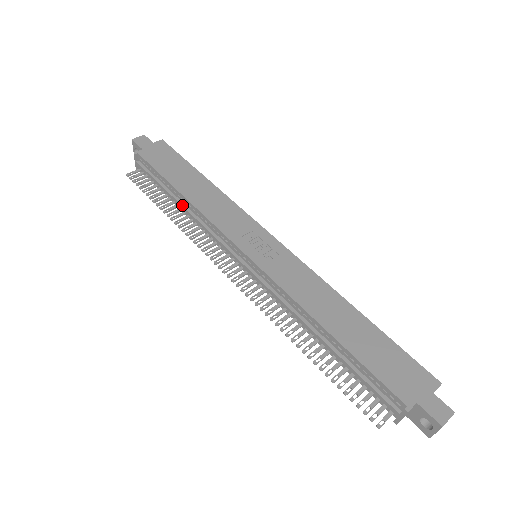
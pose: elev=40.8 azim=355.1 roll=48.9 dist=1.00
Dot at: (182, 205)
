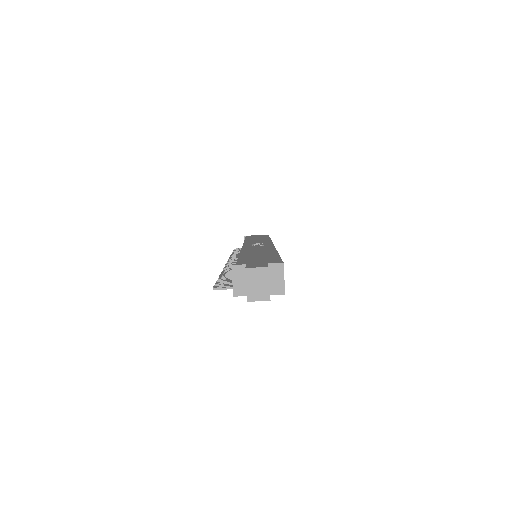
Dot at: occluded
